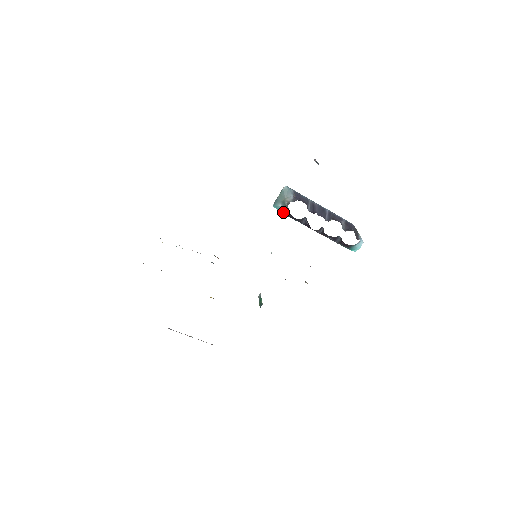
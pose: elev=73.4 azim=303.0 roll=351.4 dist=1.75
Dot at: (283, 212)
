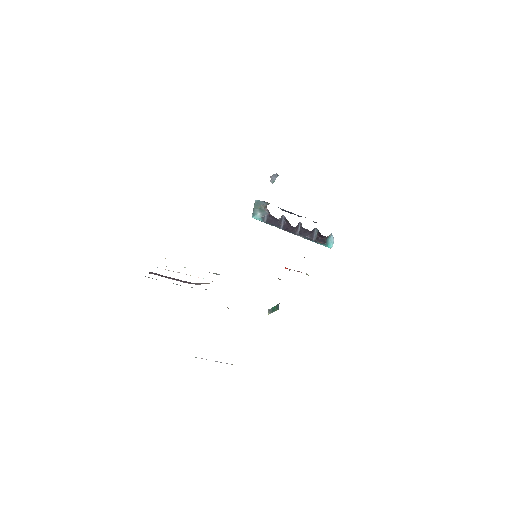
Dot at: (262, 220)
